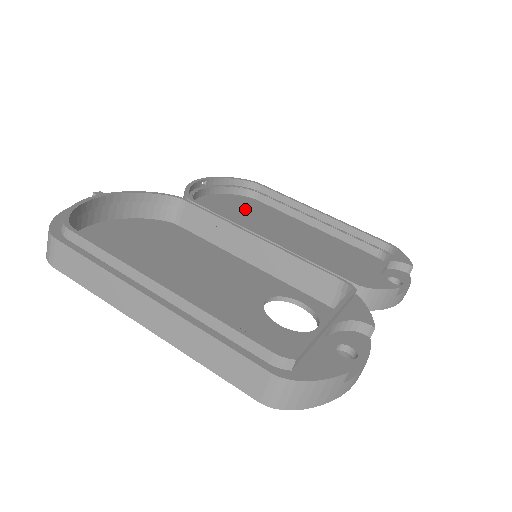
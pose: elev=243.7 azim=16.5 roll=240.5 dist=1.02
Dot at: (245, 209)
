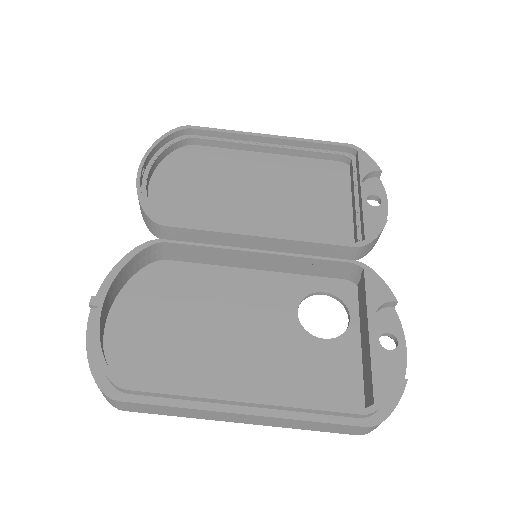
Dot at: (197, 174)
